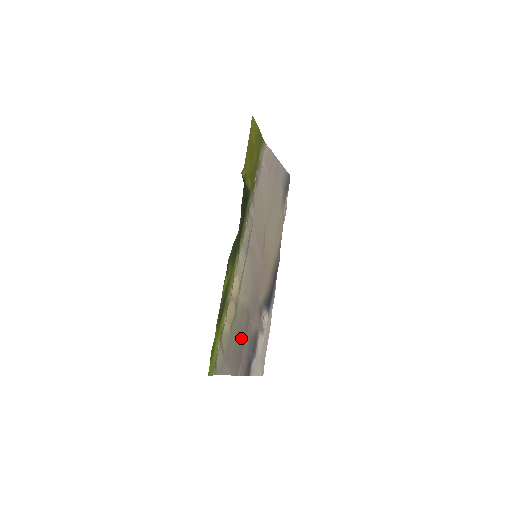
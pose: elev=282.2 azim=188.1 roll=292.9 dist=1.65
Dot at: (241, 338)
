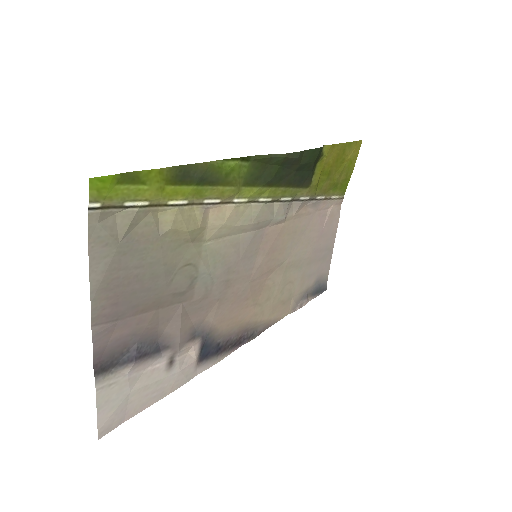
Dot at: (154, 291)
